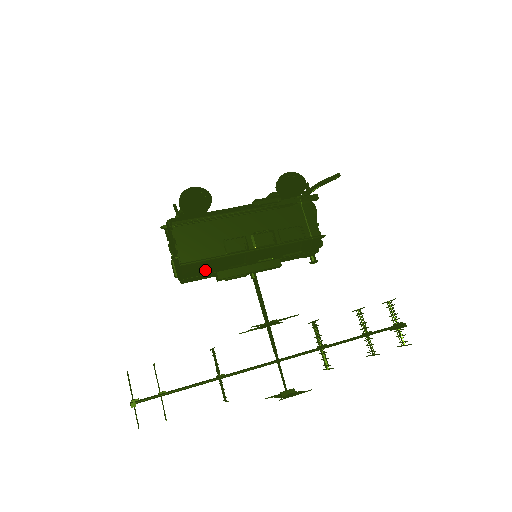
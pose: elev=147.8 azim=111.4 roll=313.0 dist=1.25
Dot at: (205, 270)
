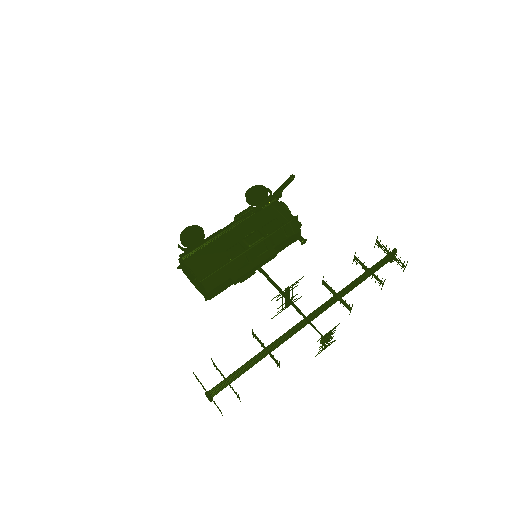
Dot at: (220, 279)
